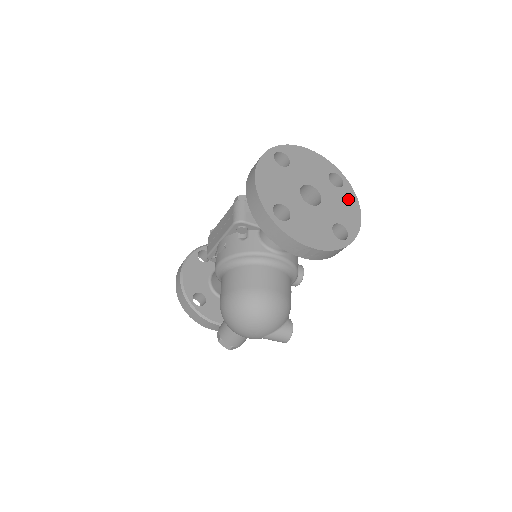
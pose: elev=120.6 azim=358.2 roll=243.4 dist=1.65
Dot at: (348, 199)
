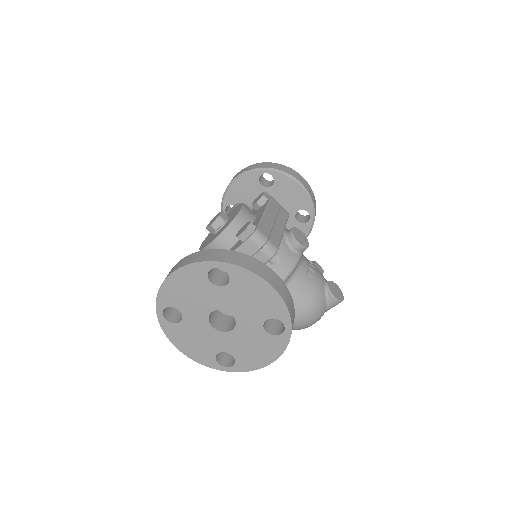
Dot at: (247, 285)
